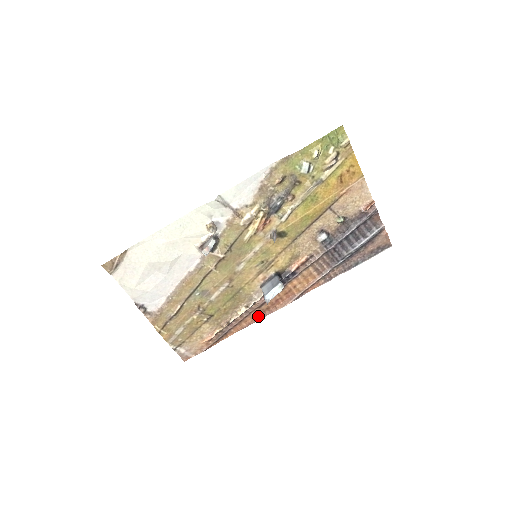
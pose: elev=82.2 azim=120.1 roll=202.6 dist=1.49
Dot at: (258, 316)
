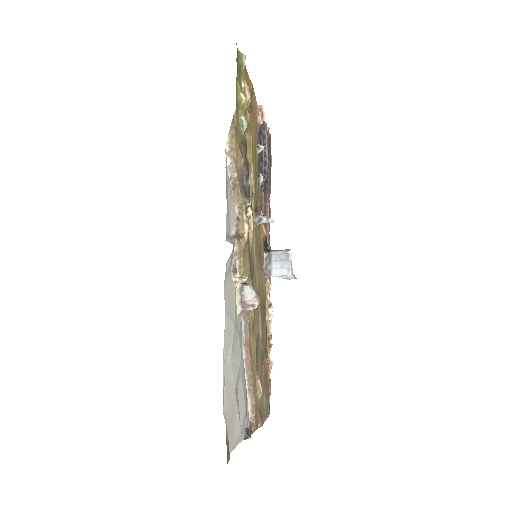
Dot at: occluded
